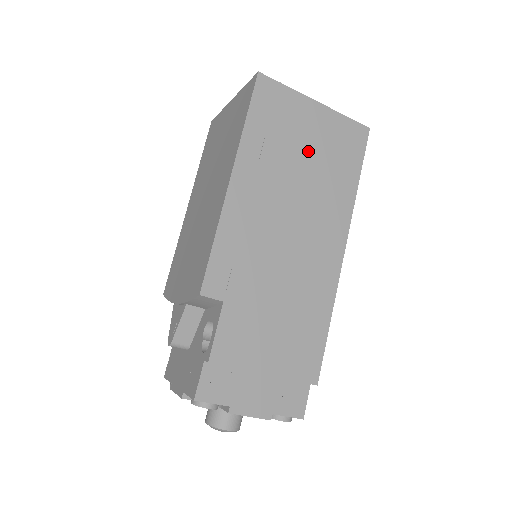
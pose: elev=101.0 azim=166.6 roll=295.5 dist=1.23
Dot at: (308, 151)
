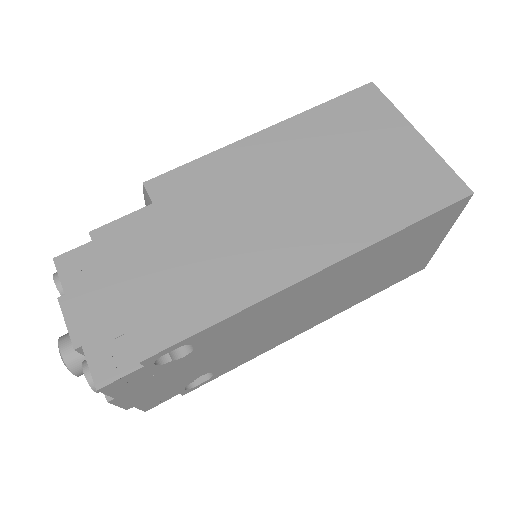
Dot at: (365, 161)
